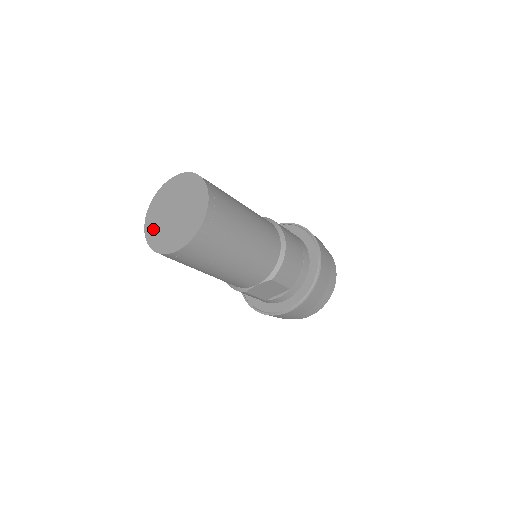
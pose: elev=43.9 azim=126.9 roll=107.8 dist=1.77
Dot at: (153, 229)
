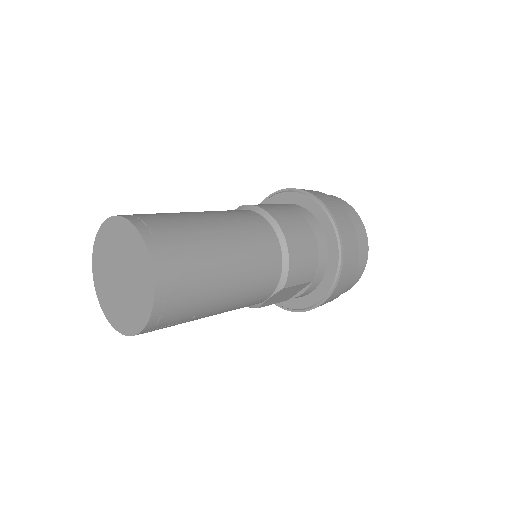
Dot at: (106, 301)
